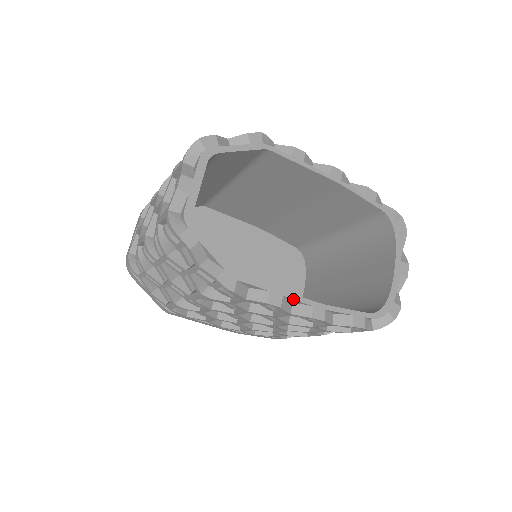
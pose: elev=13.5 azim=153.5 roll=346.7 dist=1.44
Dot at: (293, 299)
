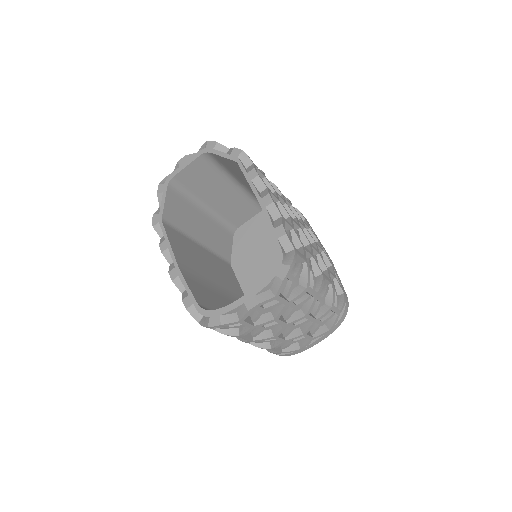
Dot at: (170, 254)
